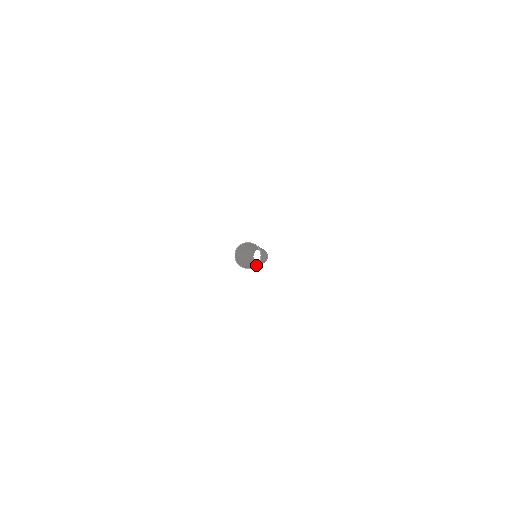
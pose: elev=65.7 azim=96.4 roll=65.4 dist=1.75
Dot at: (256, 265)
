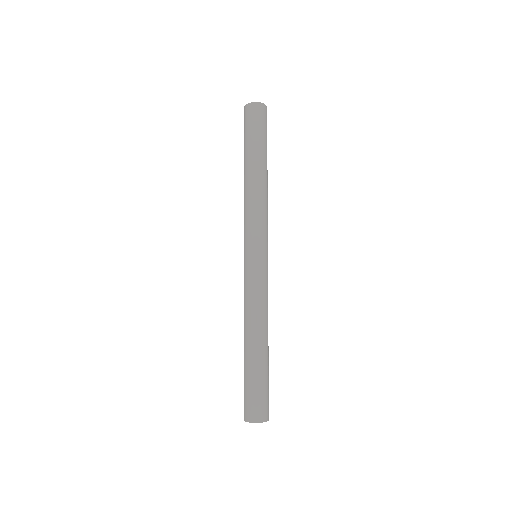
Dot at: occluded
